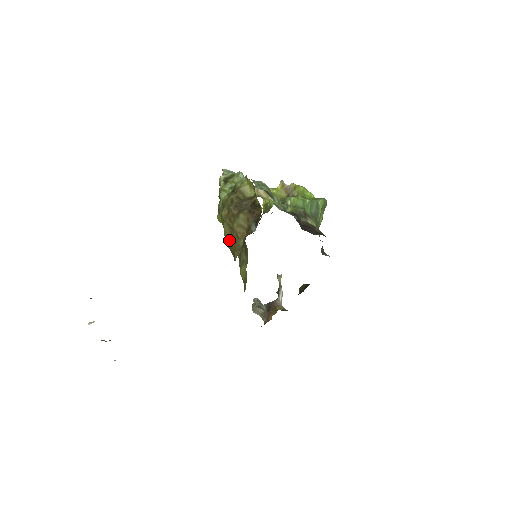
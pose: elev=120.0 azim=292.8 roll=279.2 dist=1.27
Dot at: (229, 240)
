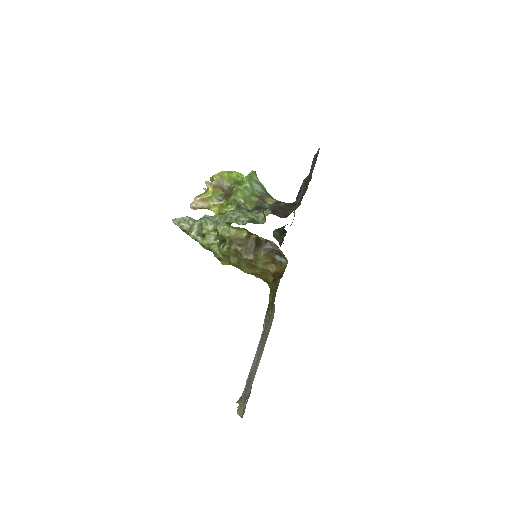
Dot at: occluded
